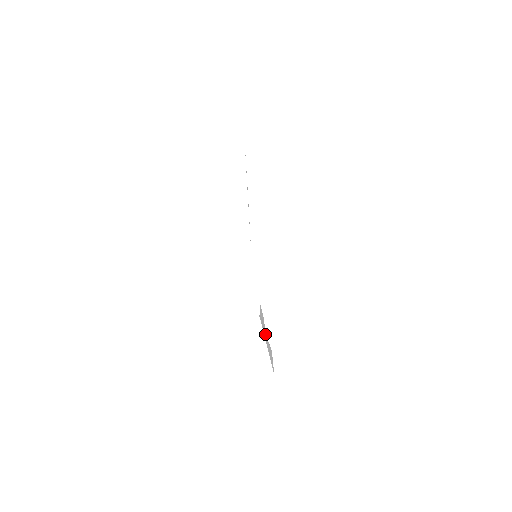
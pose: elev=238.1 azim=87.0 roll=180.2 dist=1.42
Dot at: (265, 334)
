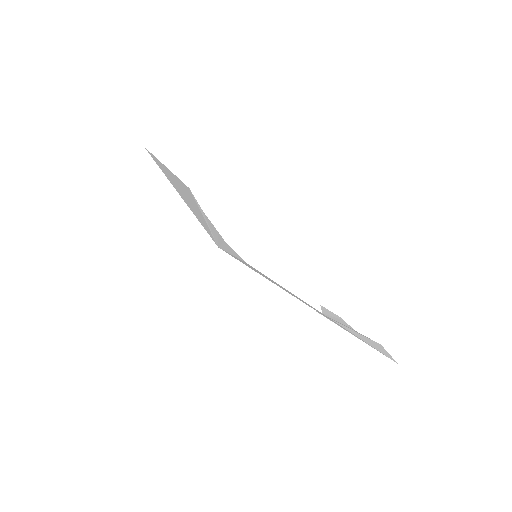
Dot at: (348, 329)
